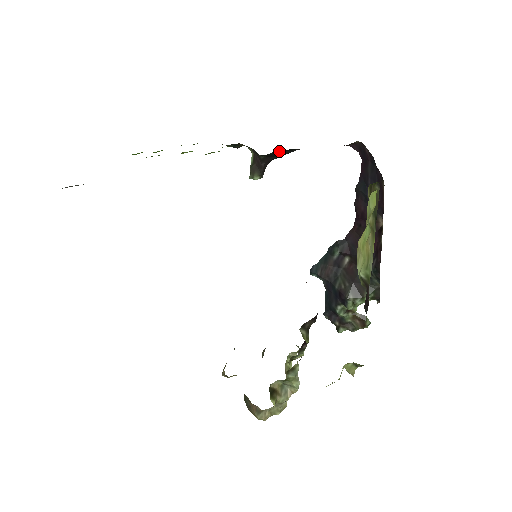
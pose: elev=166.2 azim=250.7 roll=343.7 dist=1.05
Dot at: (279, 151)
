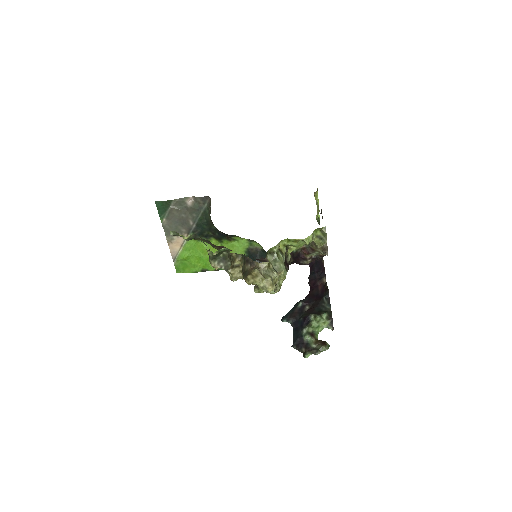
Dot at: occluded
